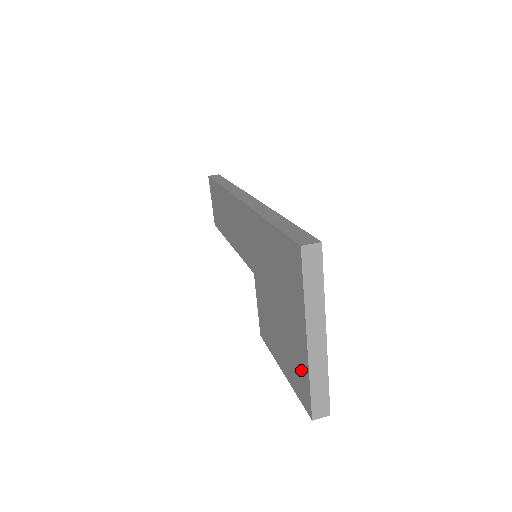
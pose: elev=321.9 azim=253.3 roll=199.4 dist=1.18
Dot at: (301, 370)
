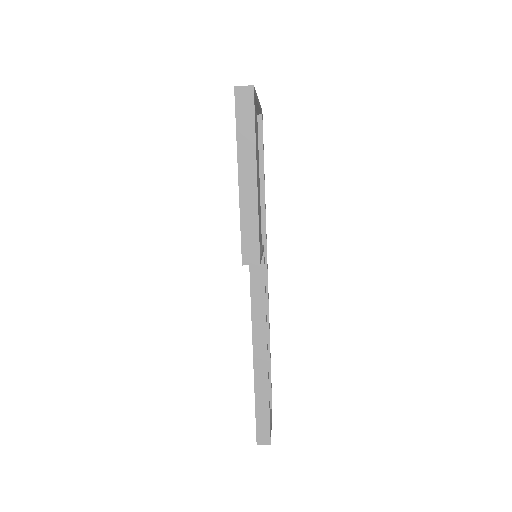
Dot at: occluded
